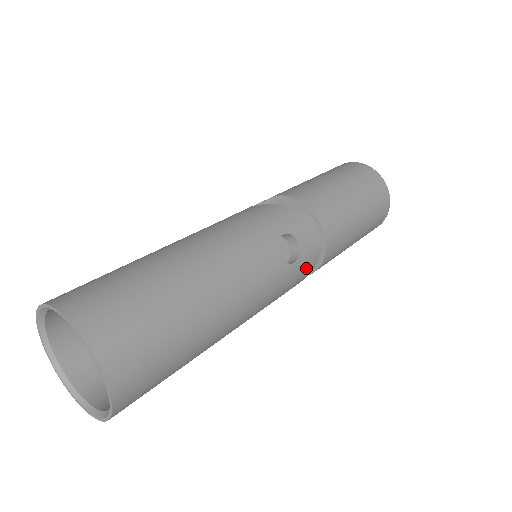
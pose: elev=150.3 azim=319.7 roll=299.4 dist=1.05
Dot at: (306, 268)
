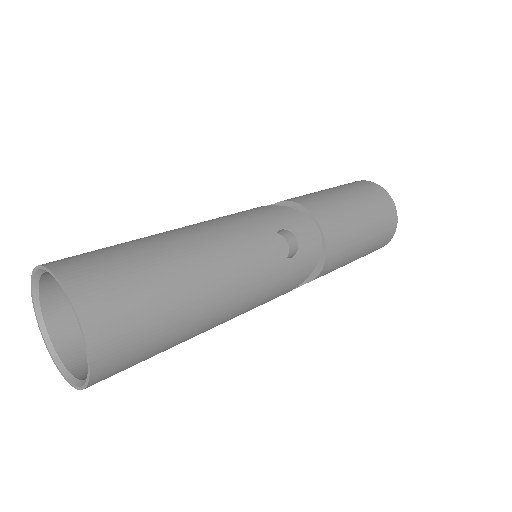
Dot at: (305, 267)
